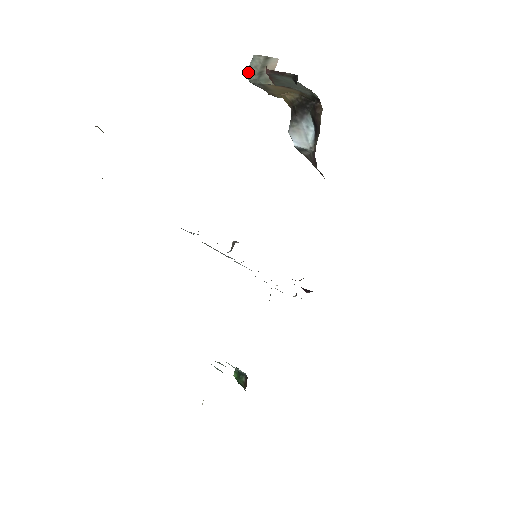
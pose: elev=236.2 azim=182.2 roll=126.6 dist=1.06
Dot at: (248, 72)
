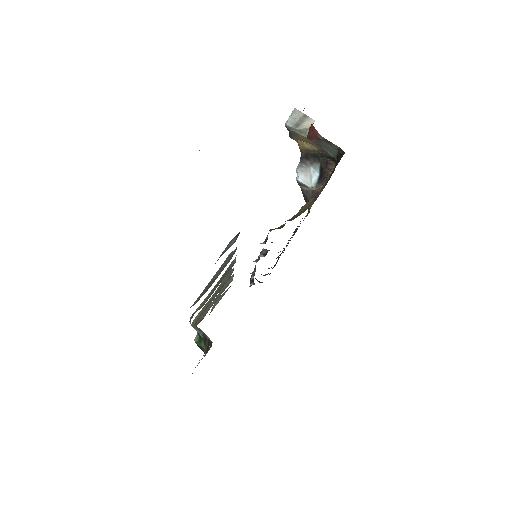
Dot at: (288, 120)
